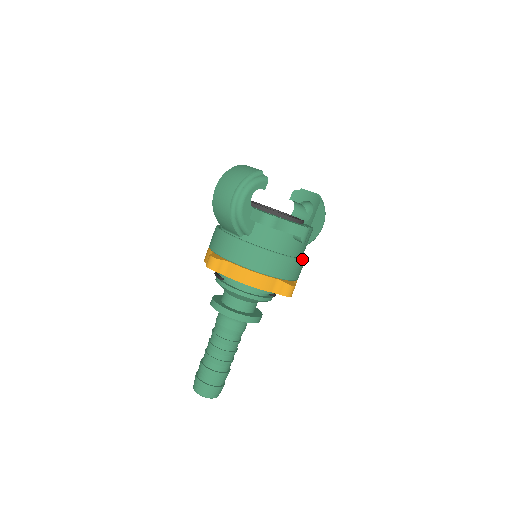
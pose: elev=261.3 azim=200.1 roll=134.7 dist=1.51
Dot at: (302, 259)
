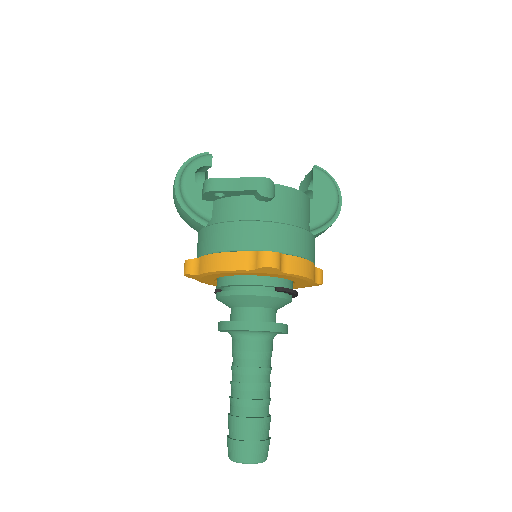
Dot at: (286, 224)
